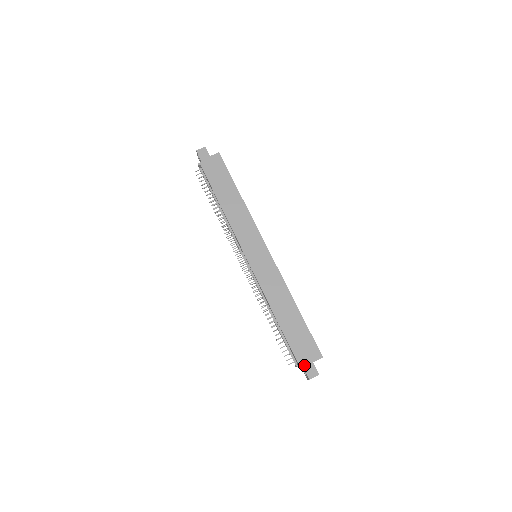
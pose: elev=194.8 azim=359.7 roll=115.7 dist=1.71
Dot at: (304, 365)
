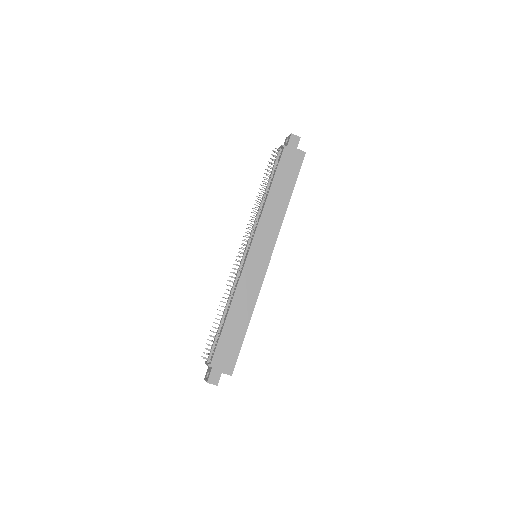
Dot at: (214, 369)
